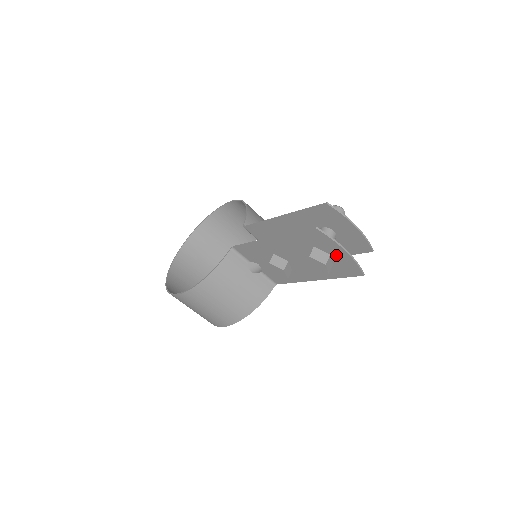
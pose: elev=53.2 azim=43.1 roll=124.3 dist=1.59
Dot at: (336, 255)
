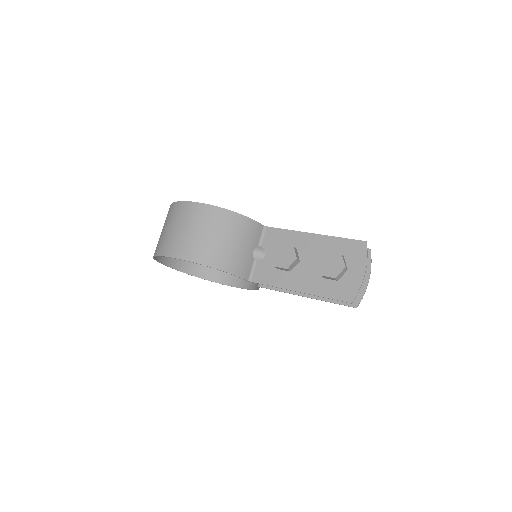
Dot at: (352, 272)
